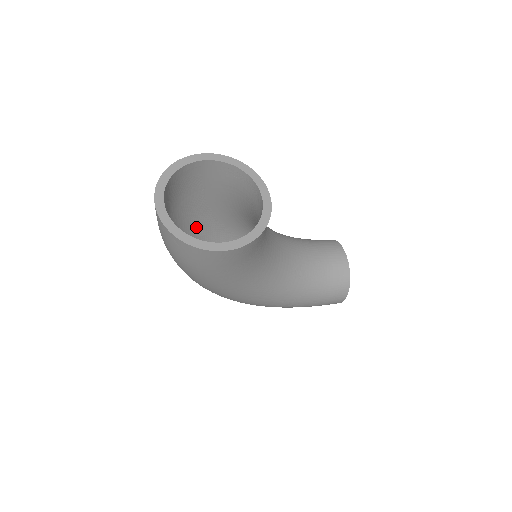
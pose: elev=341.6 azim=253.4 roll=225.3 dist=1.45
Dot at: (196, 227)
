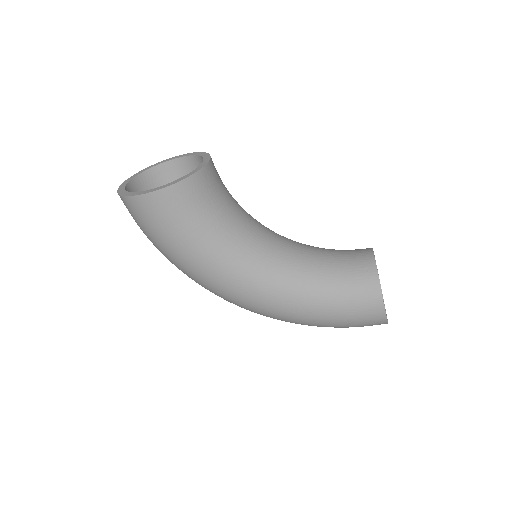
Dot at: occluded
